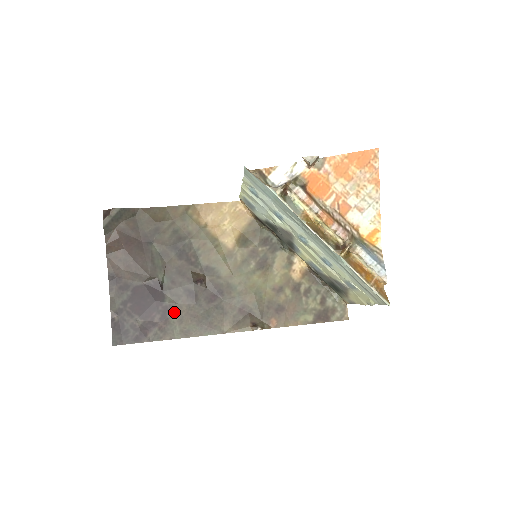
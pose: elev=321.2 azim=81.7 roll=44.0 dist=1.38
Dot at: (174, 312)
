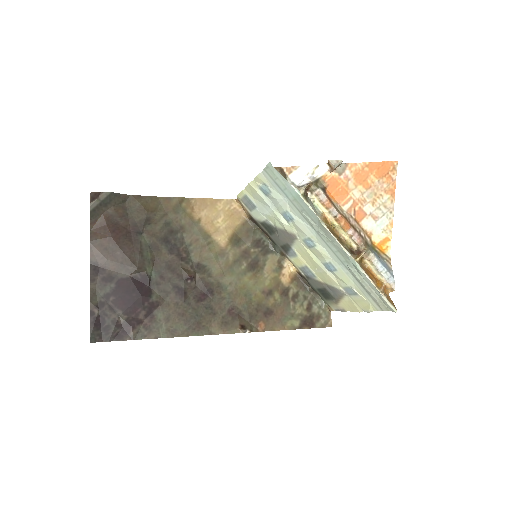
Dot at: (161, 309)
